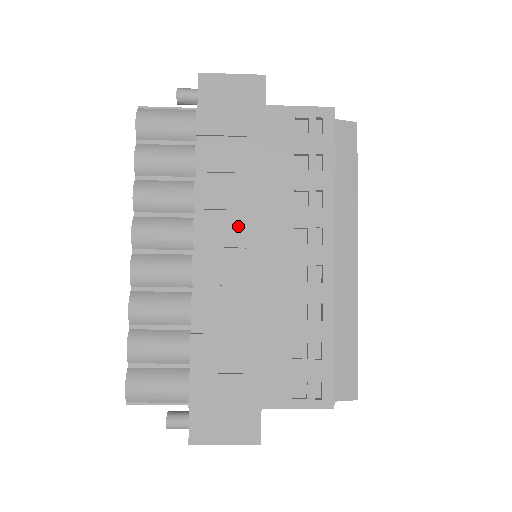
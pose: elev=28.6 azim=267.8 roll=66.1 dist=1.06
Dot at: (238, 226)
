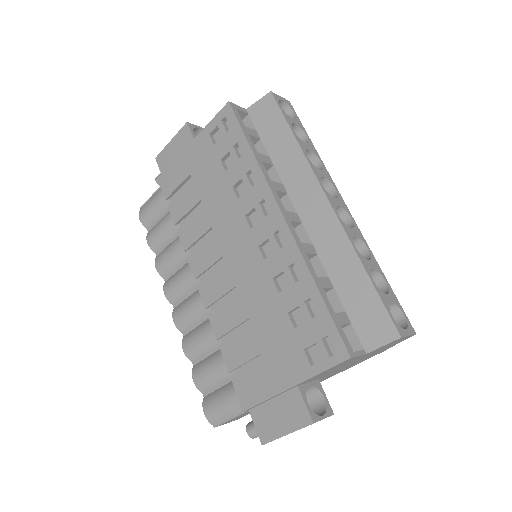
Dot at: (212, 243)
